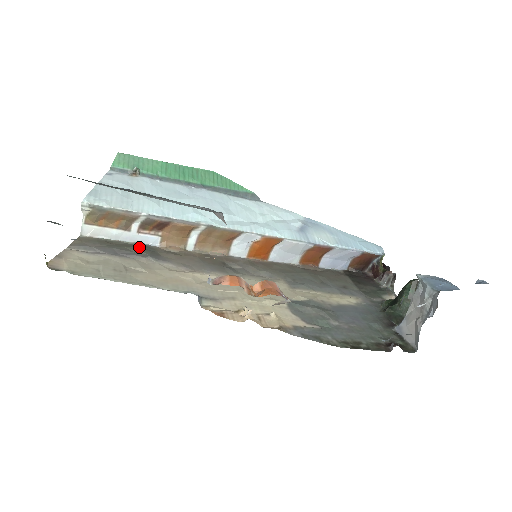
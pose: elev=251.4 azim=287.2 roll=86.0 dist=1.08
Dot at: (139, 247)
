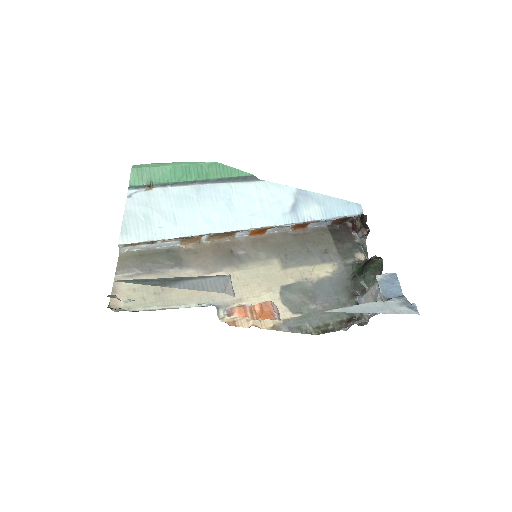
Dot at: (165, 255)
